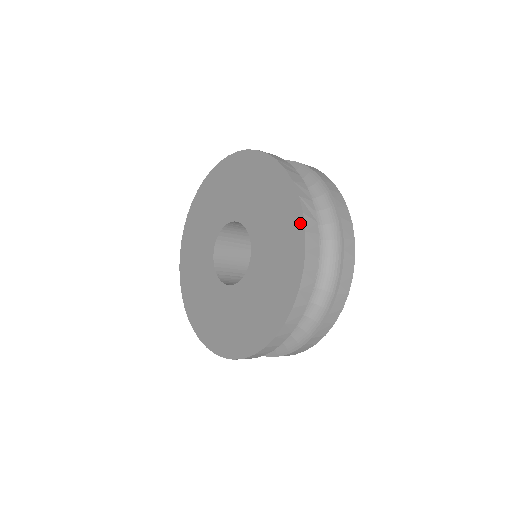
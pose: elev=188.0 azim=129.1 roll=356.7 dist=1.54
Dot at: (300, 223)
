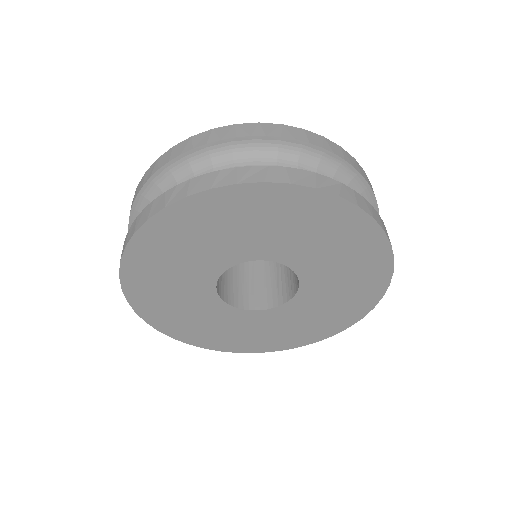
Dot at: (343, 206)
